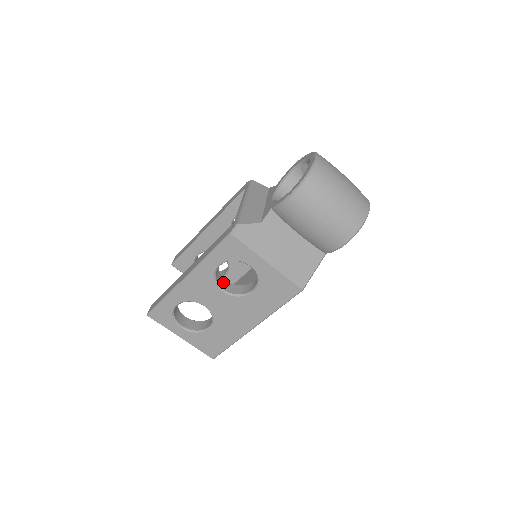
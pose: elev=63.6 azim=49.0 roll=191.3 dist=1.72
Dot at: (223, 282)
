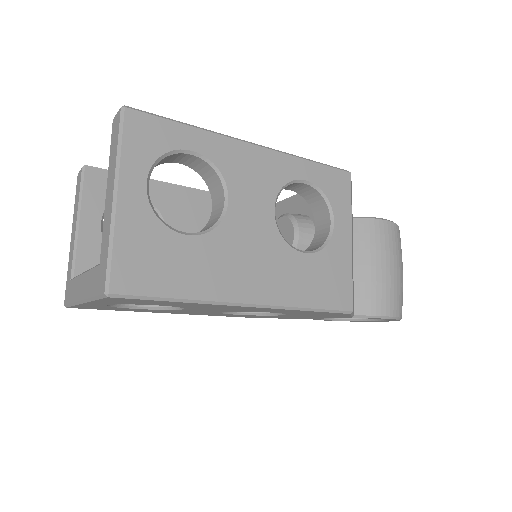
Dot at: occluded
